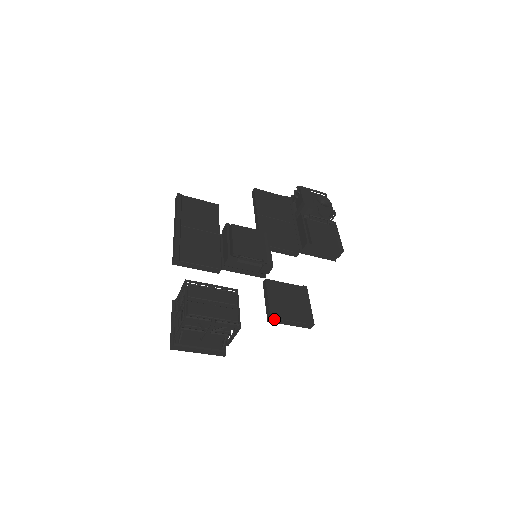
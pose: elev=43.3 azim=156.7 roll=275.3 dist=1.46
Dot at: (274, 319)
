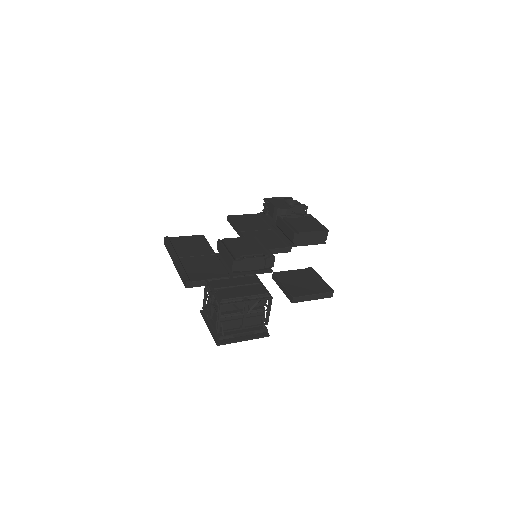
Dot at: (297, 298)
